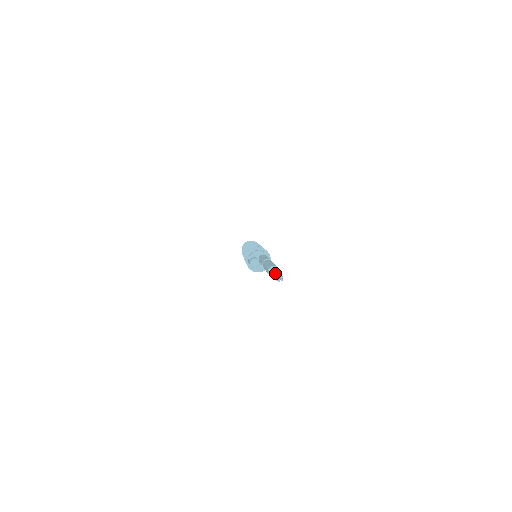
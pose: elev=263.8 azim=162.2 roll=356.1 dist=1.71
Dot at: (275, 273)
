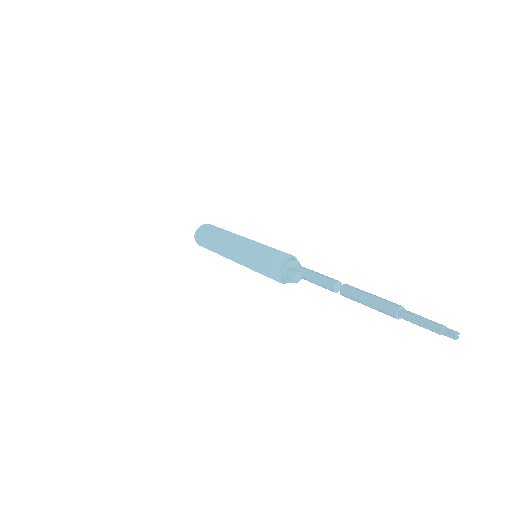
Dot at: (440, 326)
